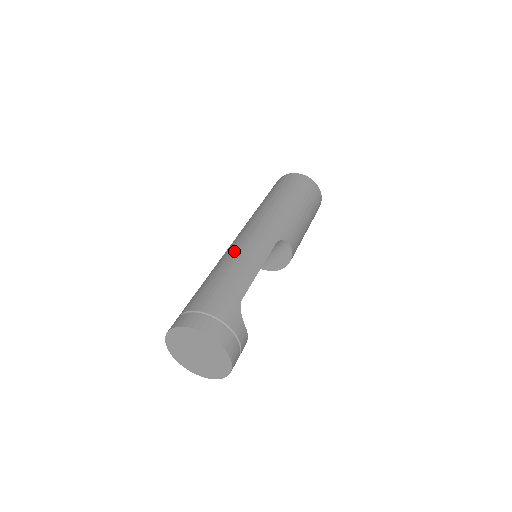
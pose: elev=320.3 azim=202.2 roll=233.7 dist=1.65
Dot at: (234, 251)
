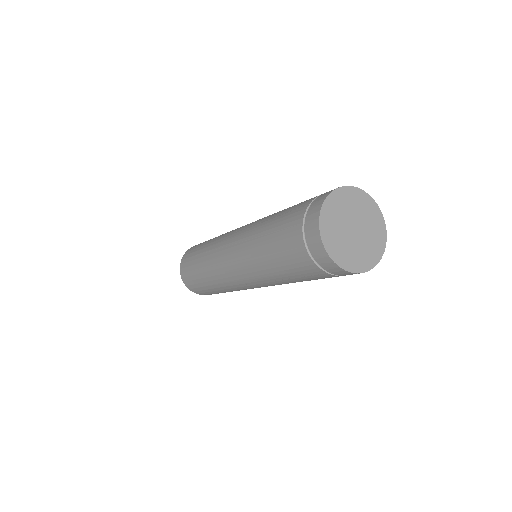
Dot at: (245, 242)
